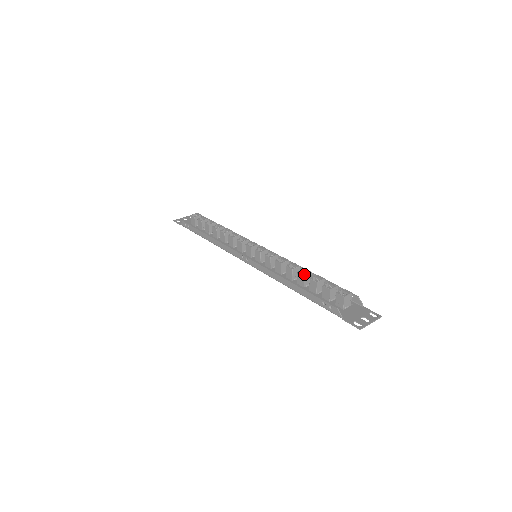
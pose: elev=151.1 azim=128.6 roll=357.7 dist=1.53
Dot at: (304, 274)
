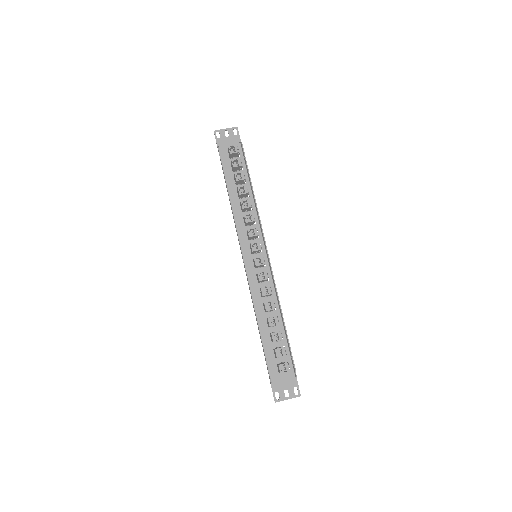
Dot at: (270, 325)
